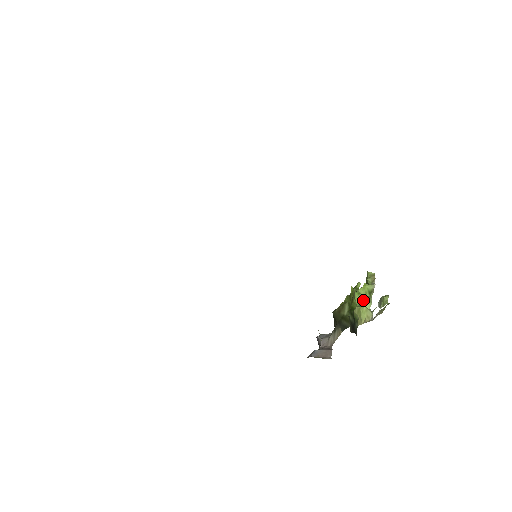
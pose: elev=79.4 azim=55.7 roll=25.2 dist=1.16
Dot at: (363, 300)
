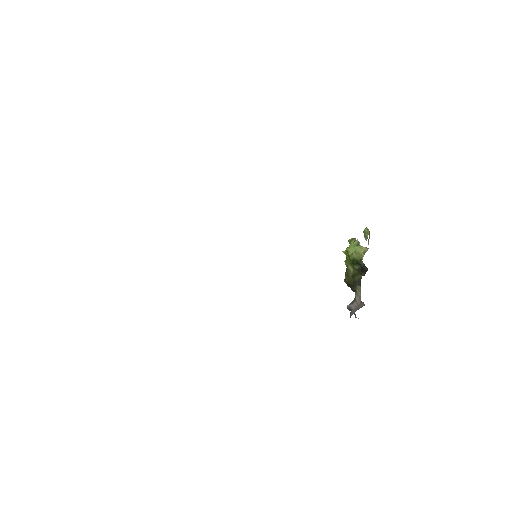
Dot at: (355, 248)
